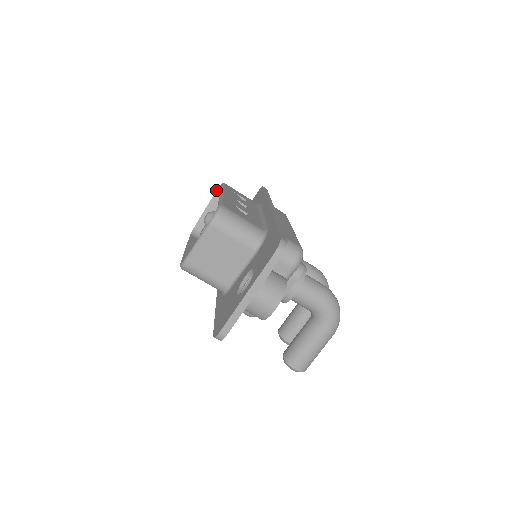
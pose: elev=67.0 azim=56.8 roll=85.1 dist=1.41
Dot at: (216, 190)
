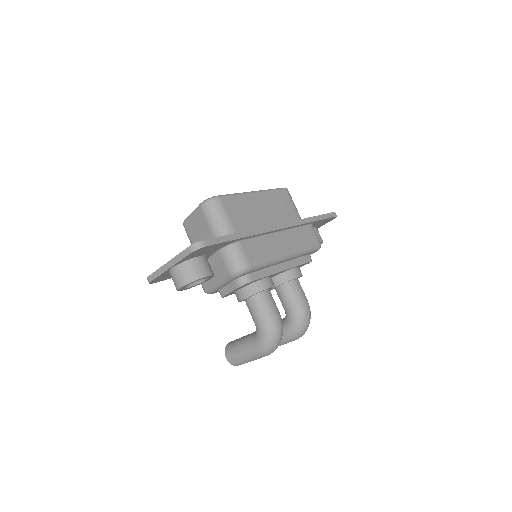
Dot at: occluded
